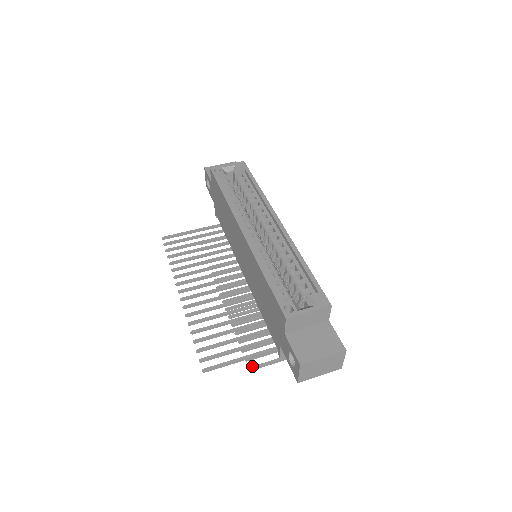
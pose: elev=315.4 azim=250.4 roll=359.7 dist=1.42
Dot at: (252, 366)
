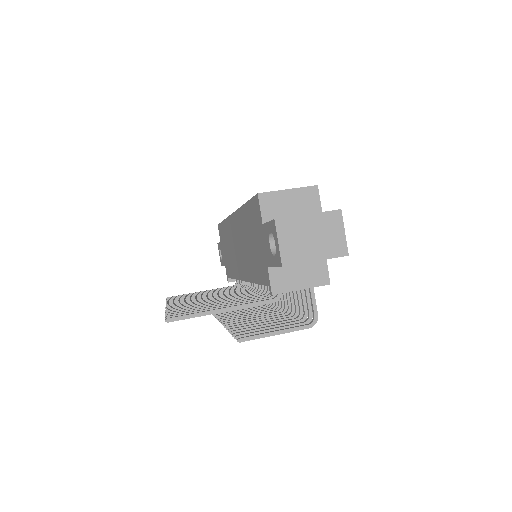
Dot at: (242, 337)
